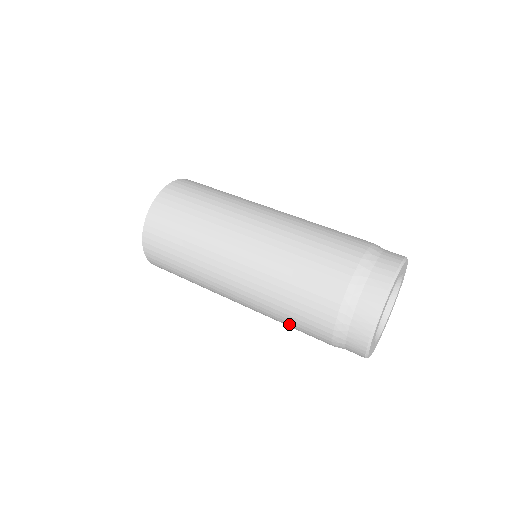
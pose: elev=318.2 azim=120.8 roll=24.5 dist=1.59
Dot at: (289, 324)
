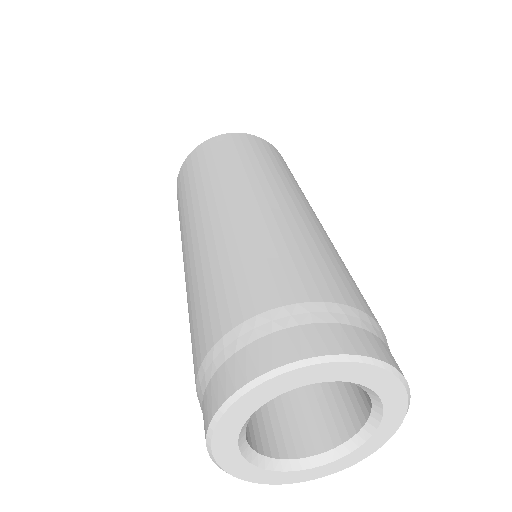
Dot at: (196, 300)
